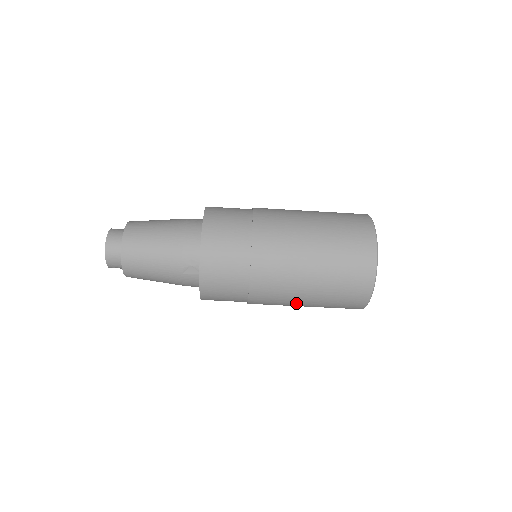
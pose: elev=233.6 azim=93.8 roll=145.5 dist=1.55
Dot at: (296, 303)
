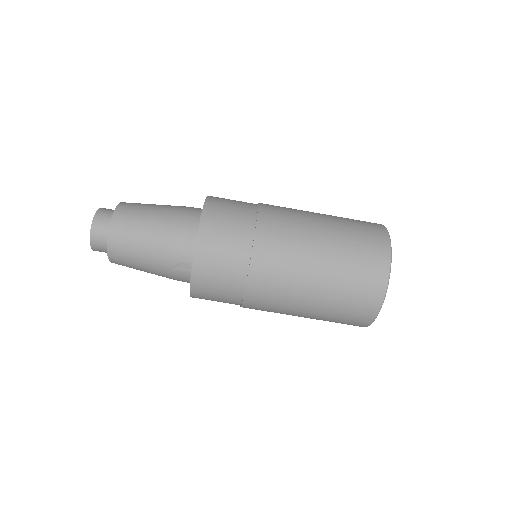
Dot at: (293, 314)
